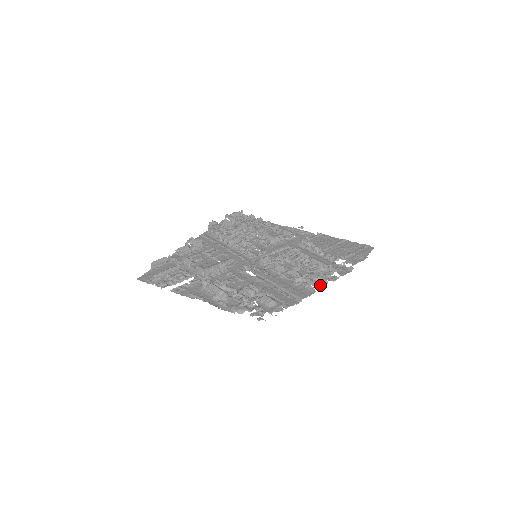
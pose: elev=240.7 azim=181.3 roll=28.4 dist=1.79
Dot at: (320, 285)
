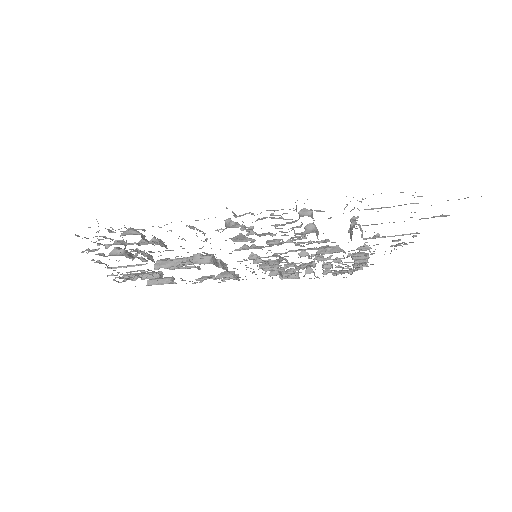
Dot at: (238, 216)
